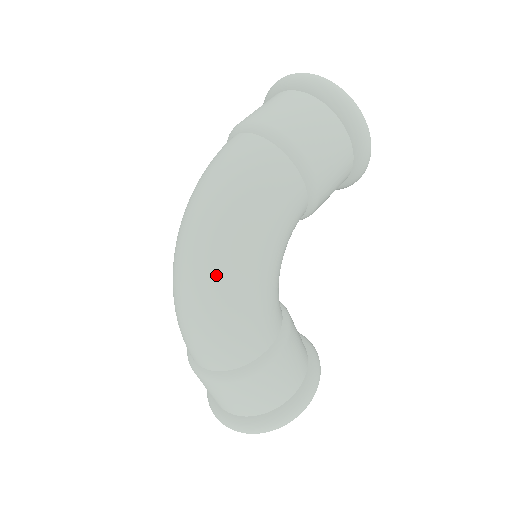
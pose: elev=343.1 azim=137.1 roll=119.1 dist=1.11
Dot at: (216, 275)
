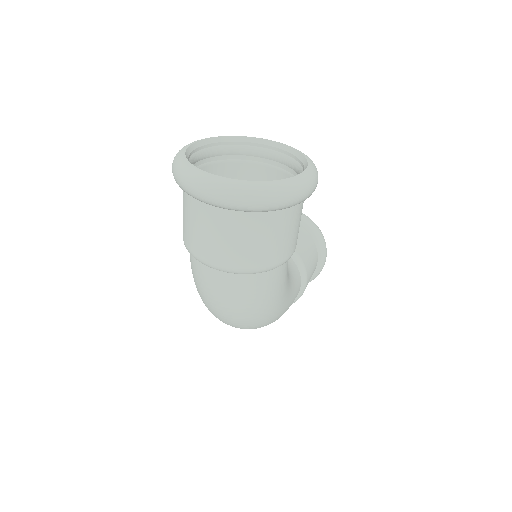
Dot at: occluded
